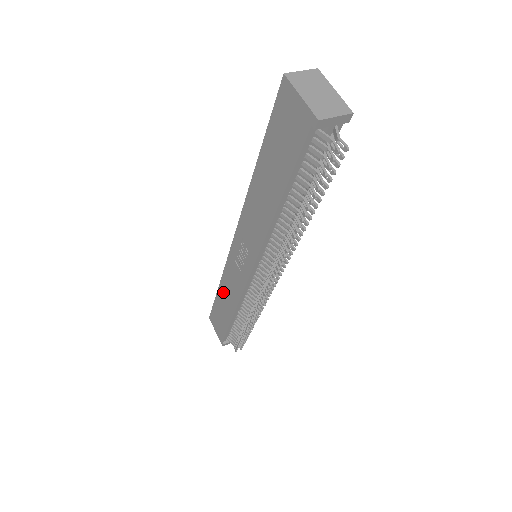
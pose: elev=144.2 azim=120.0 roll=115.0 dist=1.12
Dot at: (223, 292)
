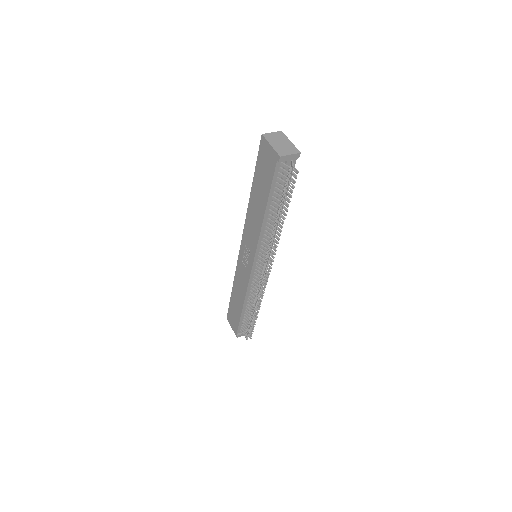
Dot at: (235, 290)
